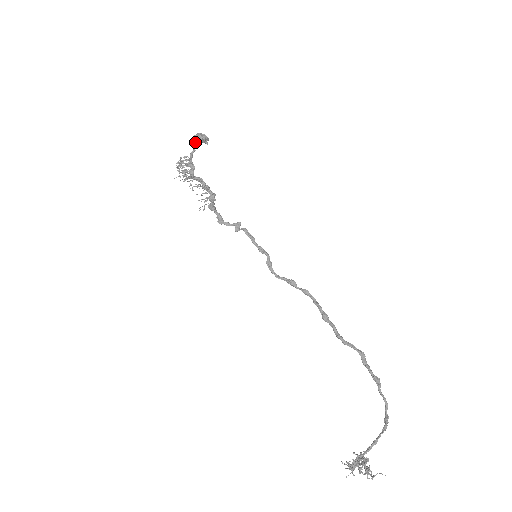
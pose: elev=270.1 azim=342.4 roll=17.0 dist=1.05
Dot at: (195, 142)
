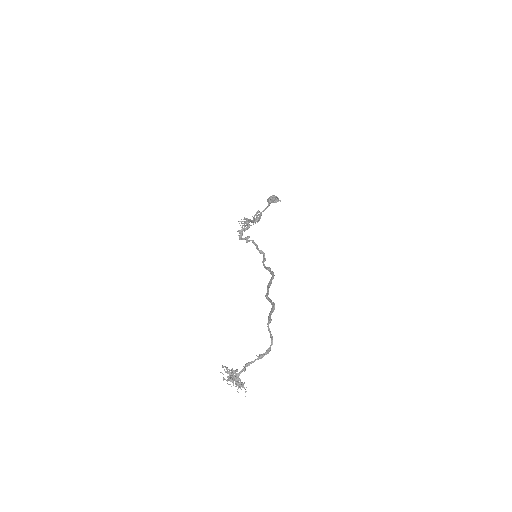
Dot at: occluded
